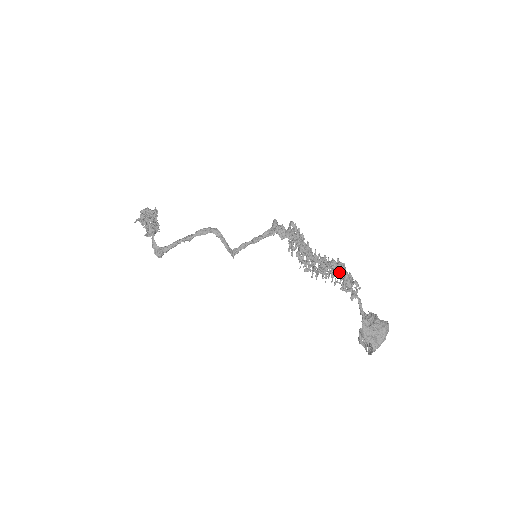
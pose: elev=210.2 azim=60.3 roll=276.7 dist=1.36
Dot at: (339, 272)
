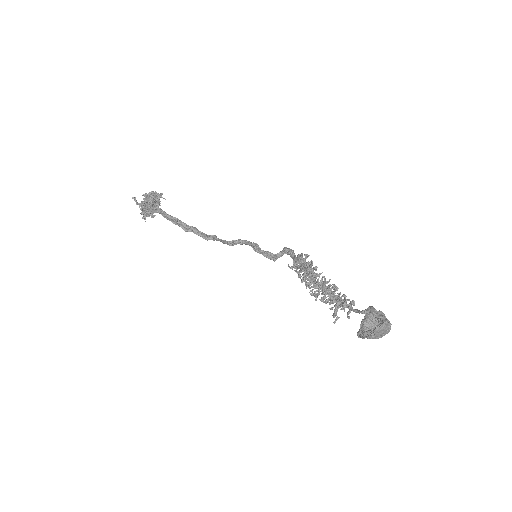
Dot at: (335, 295)
